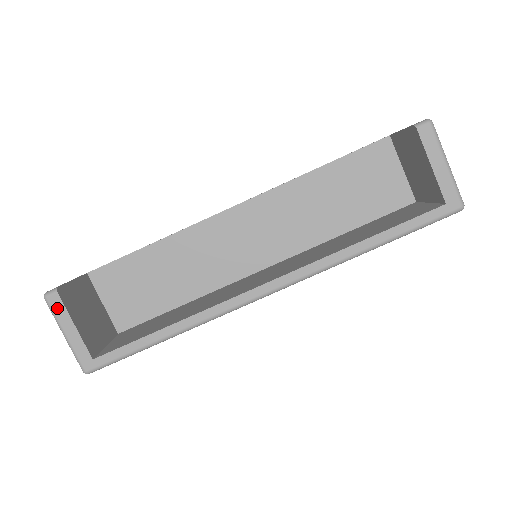
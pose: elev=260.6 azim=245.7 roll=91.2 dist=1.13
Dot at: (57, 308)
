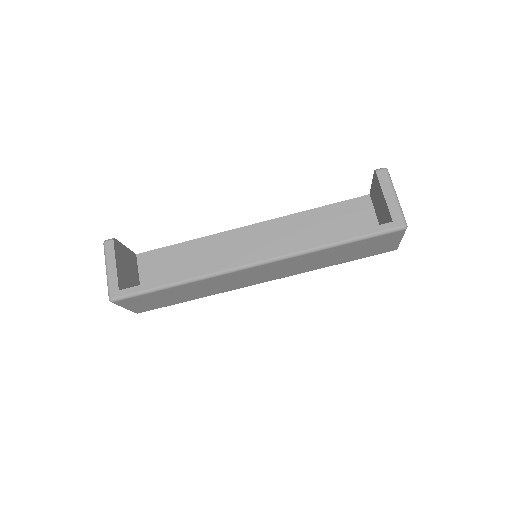
Dot at: (109, 250)
